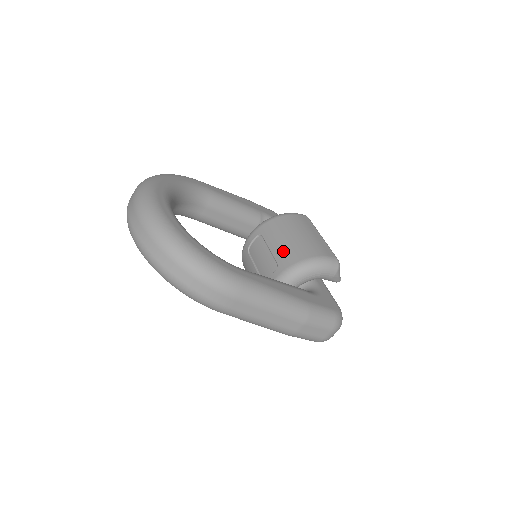
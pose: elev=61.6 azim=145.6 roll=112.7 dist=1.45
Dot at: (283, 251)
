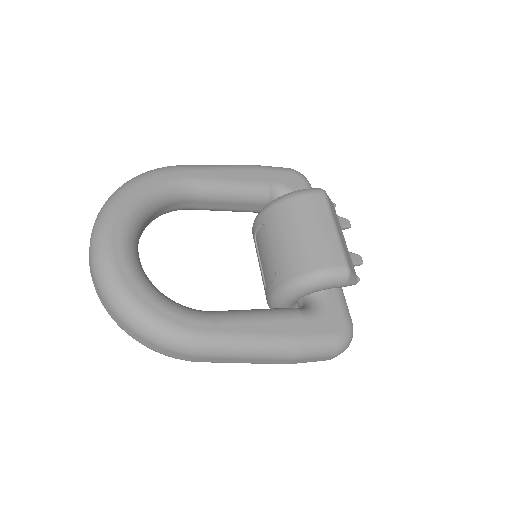
Dot at: (282, 257)
